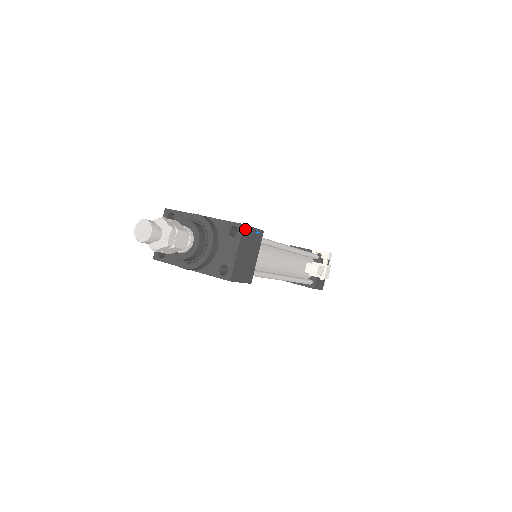
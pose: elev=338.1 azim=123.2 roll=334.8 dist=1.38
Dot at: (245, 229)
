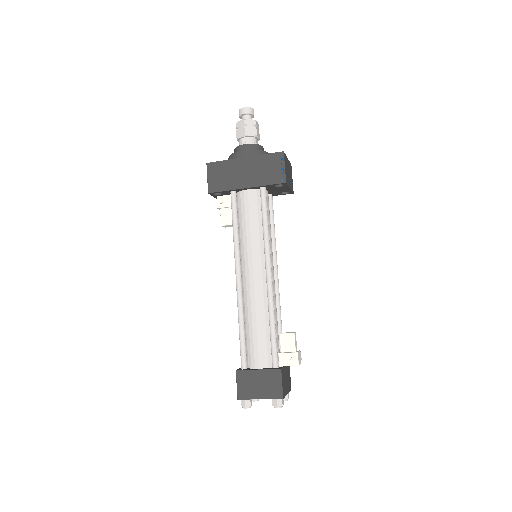
Dot at: (291, 167)
